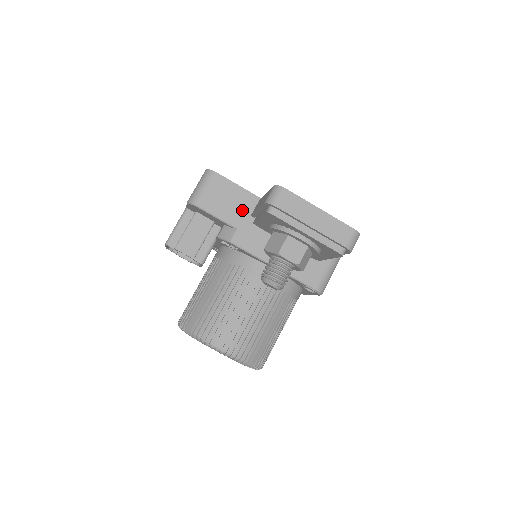
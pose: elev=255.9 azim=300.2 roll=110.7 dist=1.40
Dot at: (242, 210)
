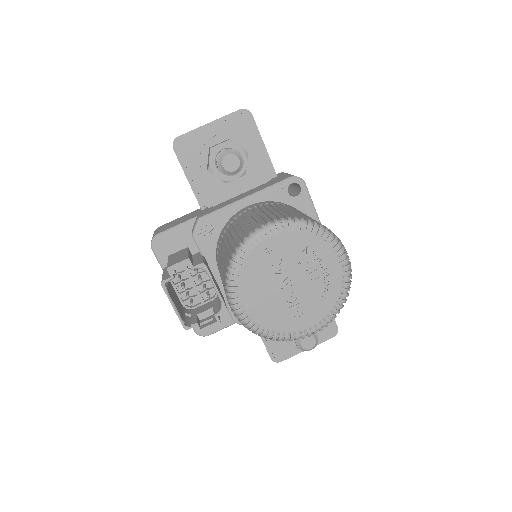
Dot at: (193, 215)
